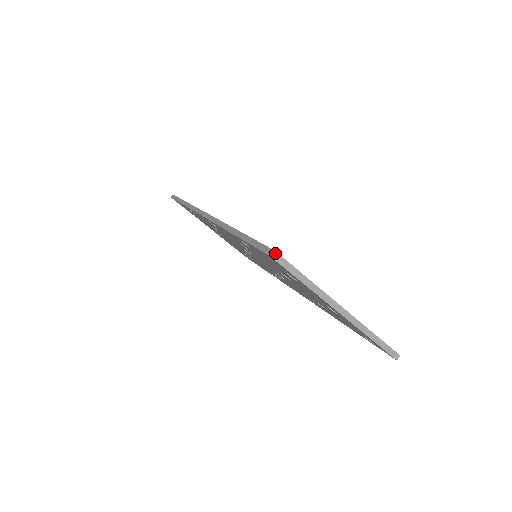
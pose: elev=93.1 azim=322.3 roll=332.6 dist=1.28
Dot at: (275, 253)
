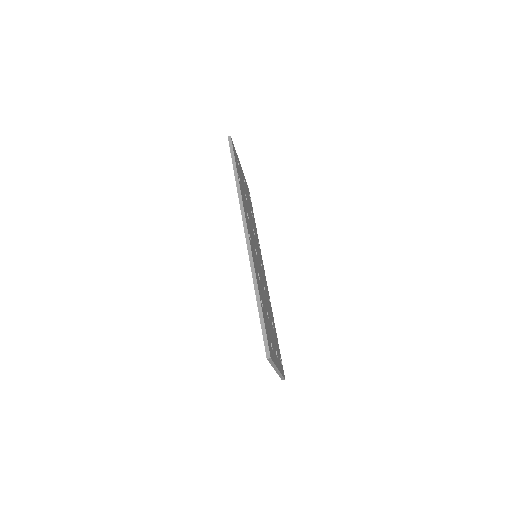
Dot at: (270, 358)
